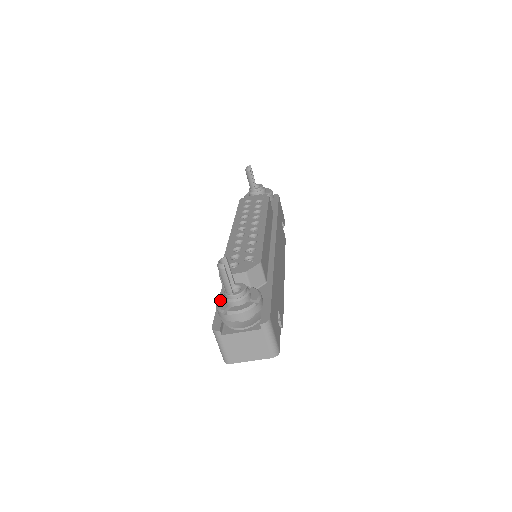
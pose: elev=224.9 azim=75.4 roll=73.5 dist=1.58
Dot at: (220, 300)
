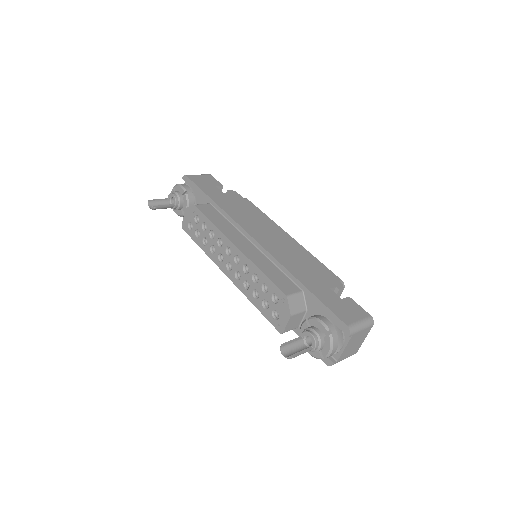
Dot at: occluded
